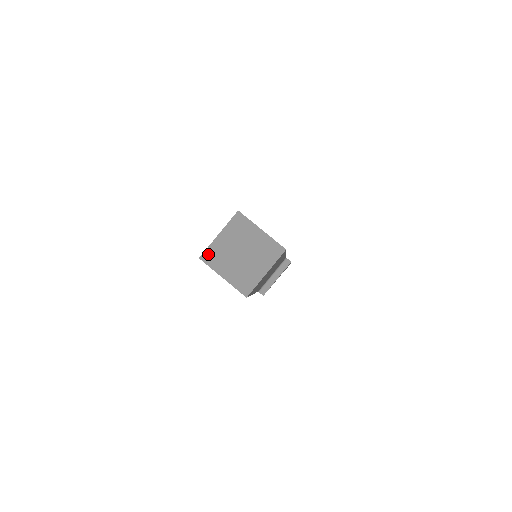
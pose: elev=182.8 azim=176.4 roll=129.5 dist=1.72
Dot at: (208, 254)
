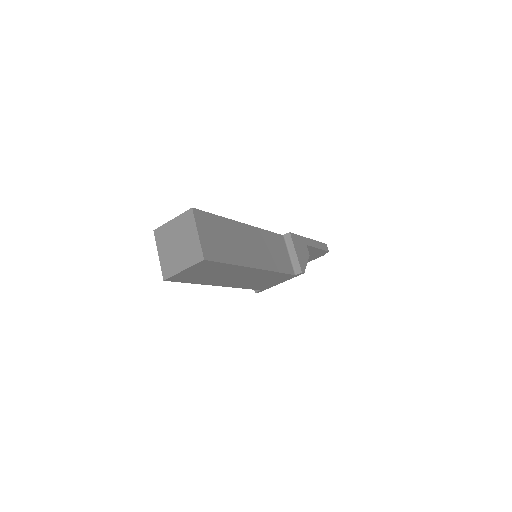
Dot at: (165, 272)
